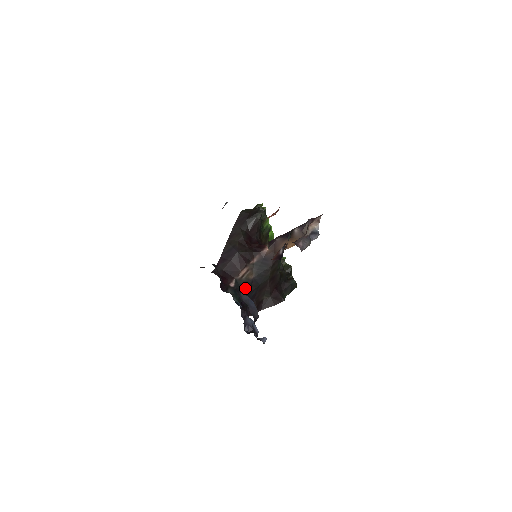
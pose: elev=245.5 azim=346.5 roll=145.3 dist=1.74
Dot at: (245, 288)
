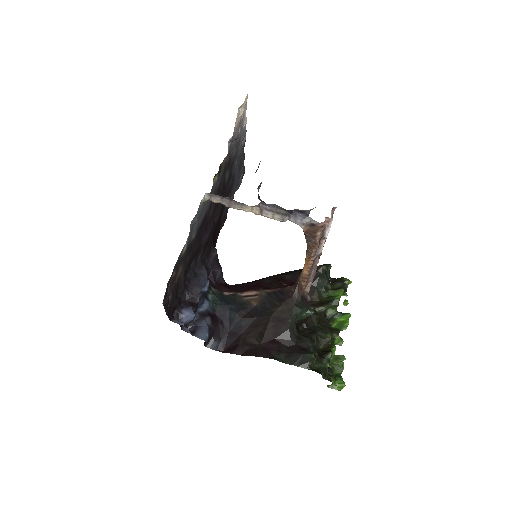
Dot at: (237, 307)
